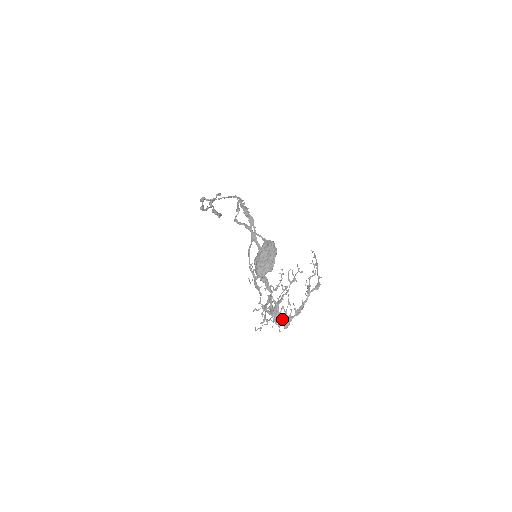
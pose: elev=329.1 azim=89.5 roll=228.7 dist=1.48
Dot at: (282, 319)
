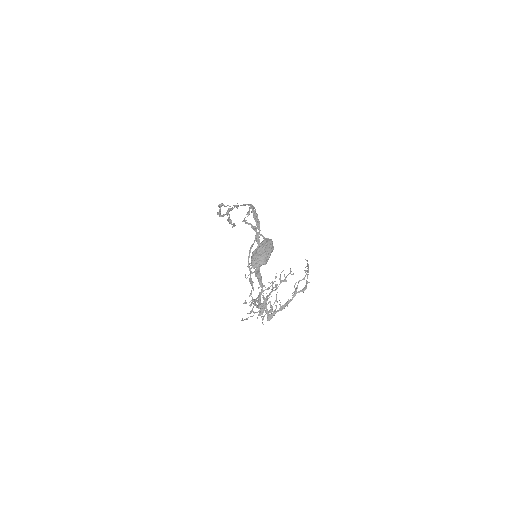
Dot at: (267, 312)
